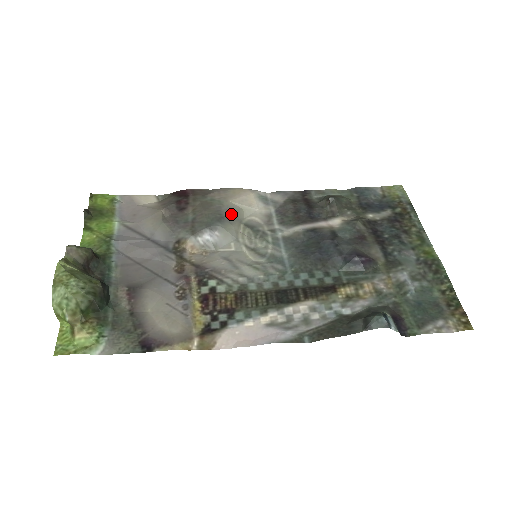
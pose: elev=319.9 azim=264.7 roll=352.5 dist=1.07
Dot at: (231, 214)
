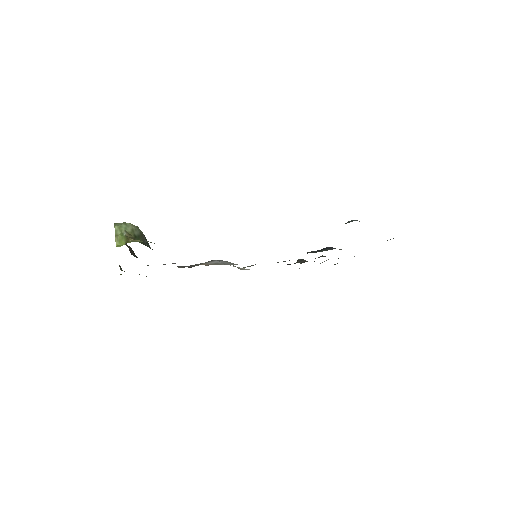
Dot at: occluded
